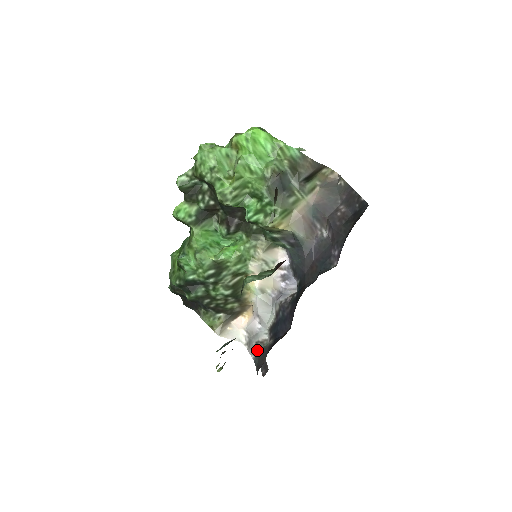
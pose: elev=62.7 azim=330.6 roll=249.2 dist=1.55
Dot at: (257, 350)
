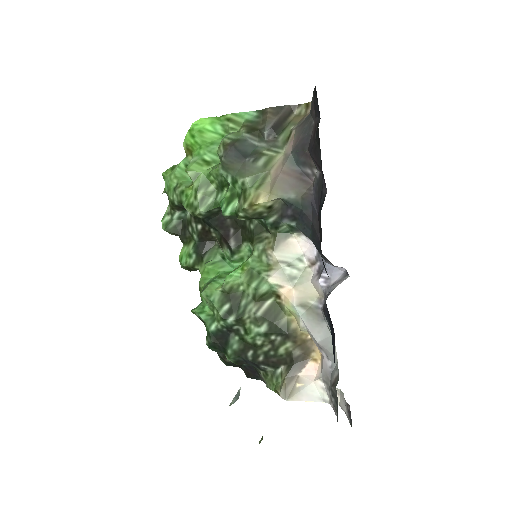
Dot at: (335, 401)
